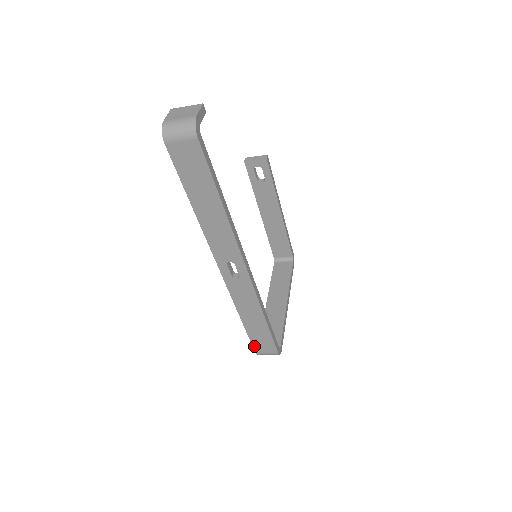
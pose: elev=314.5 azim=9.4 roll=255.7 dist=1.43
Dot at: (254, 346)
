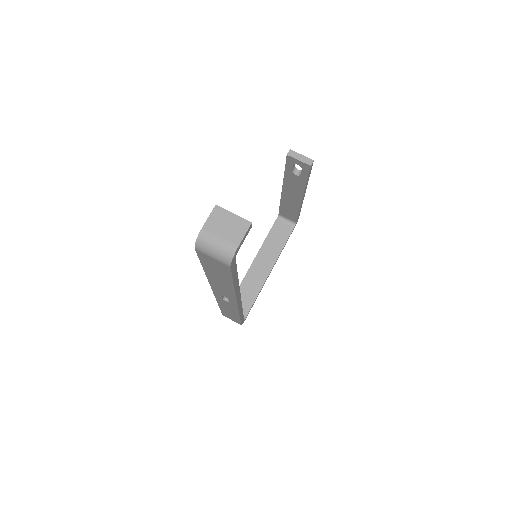
Dot at: (223, 314)
